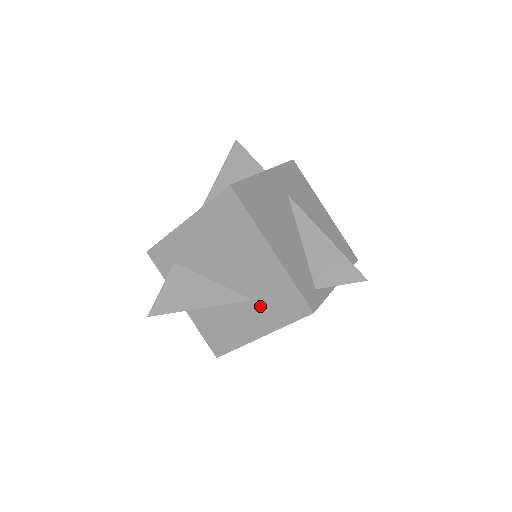
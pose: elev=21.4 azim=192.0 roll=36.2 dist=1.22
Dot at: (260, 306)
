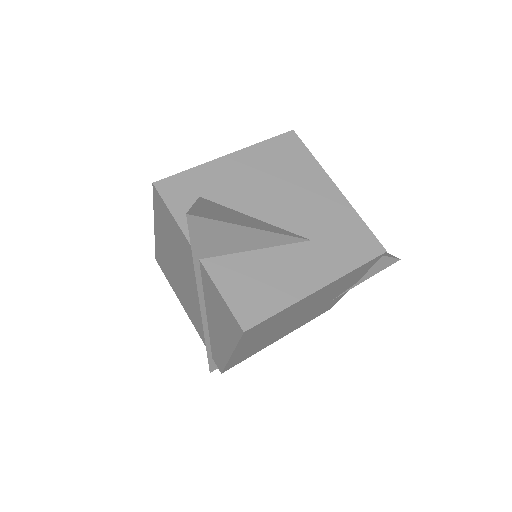
Dot at: (321, 247)
